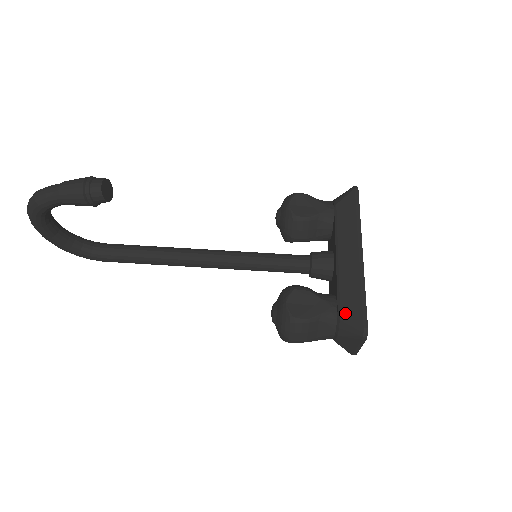
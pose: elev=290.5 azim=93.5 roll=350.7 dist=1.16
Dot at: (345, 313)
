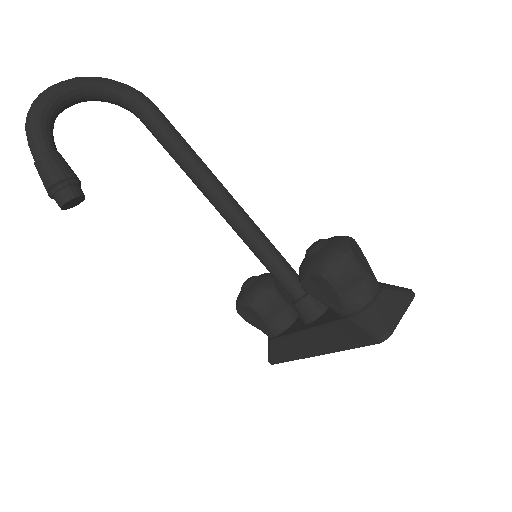
Dot at: (270, 347)
